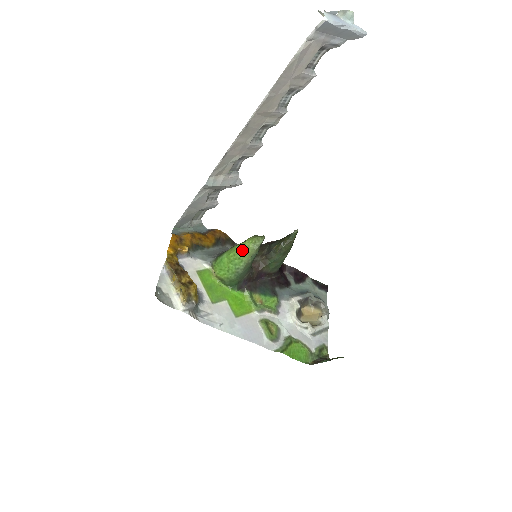
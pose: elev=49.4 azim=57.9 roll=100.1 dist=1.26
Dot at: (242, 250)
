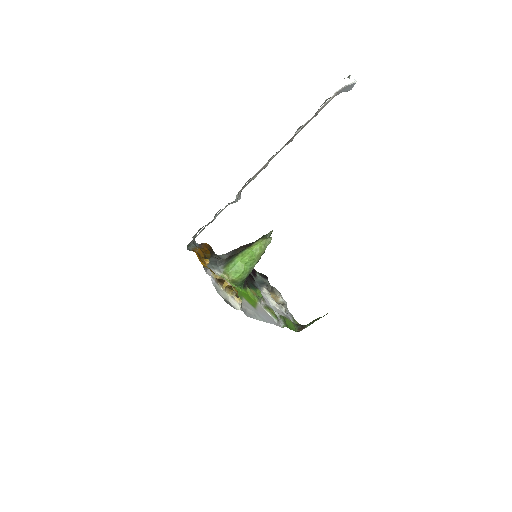
Dot at: (255, 252)
